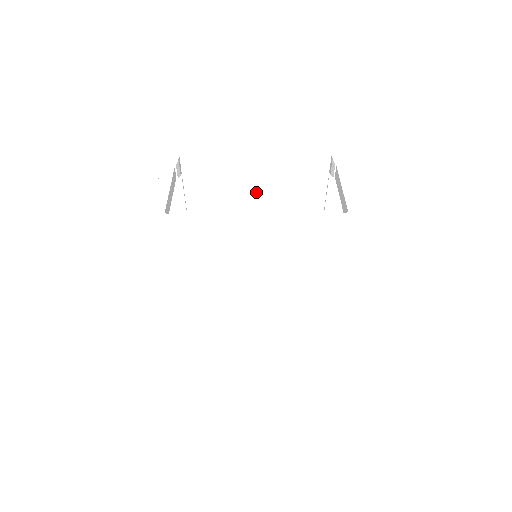
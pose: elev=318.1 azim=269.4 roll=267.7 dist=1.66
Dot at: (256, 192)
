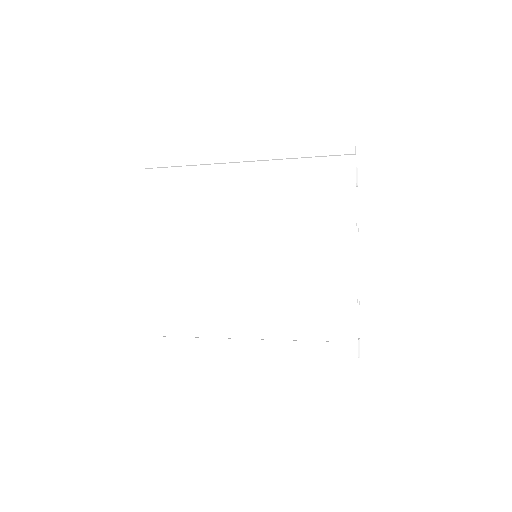
Dot at: occluded
